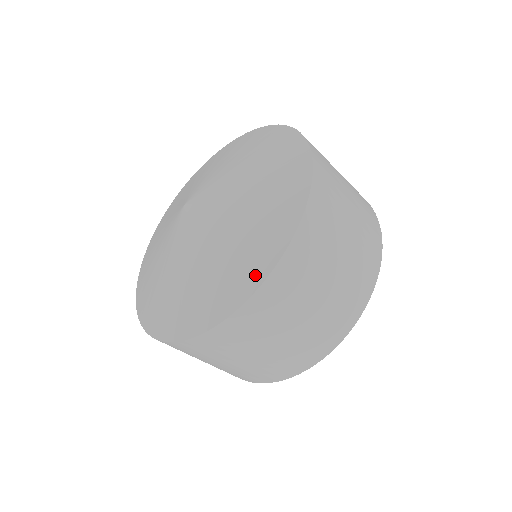
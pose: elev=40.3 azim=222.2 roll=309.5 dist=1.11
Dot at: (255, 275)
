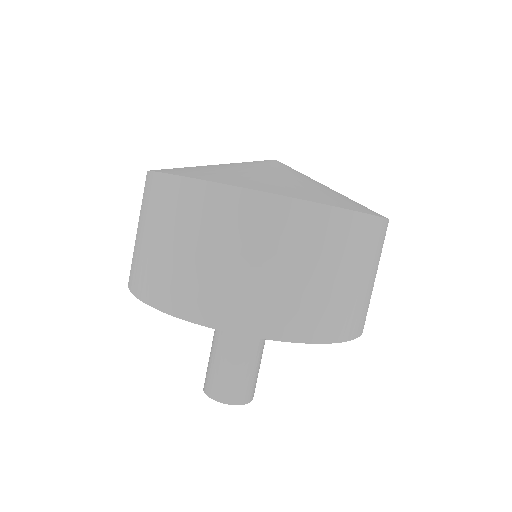
Dot at: (375, 212)
